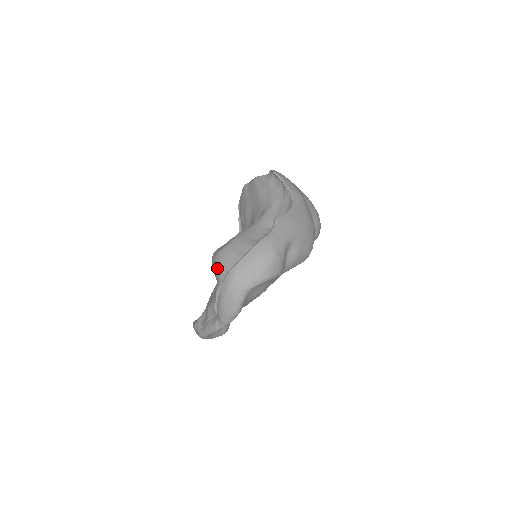
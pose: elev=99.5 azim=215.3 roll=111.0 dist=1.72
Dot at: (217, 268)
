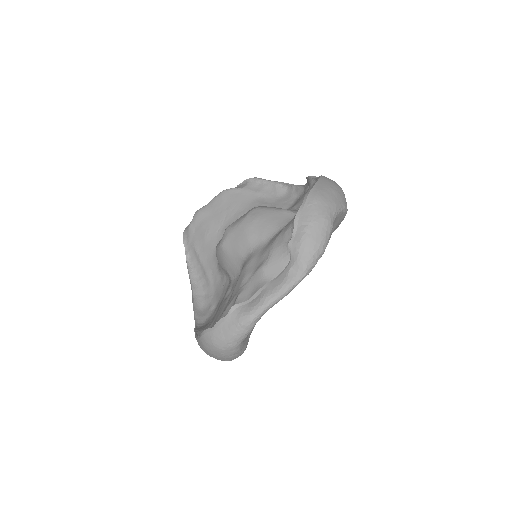
Dot at: (254, 228)
